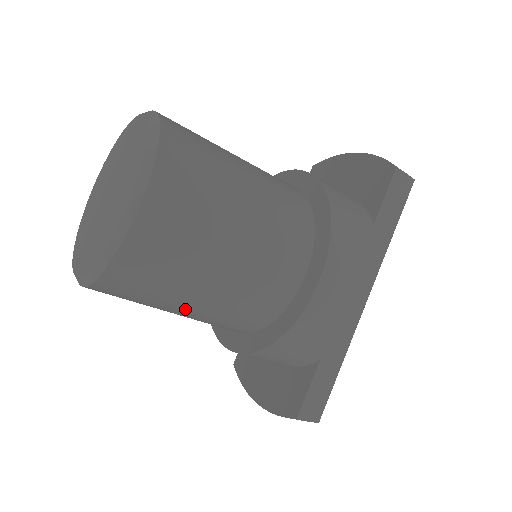
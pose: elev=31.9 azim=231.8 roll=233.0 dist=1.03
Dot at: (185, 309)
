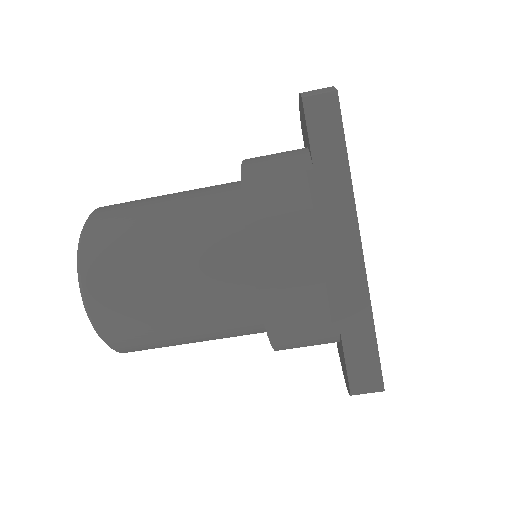
Dot at: (191, 339)
